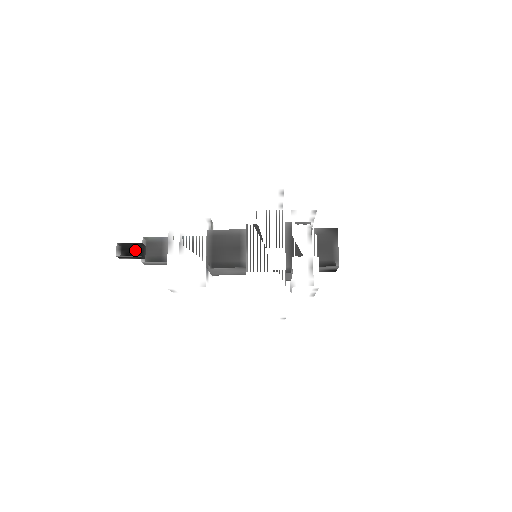
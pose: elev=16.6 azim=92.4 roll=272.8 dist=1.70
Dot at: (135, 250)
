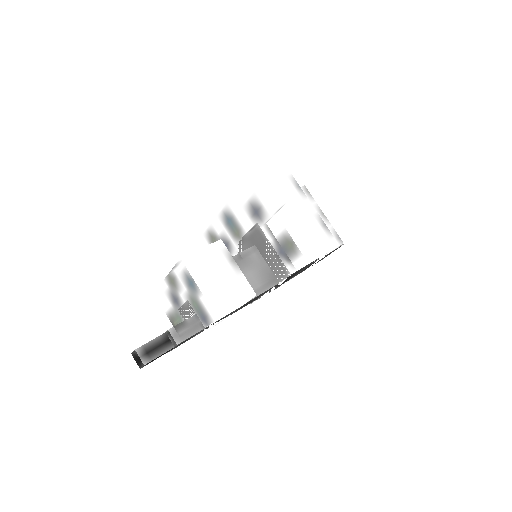
Dot at: occluded
